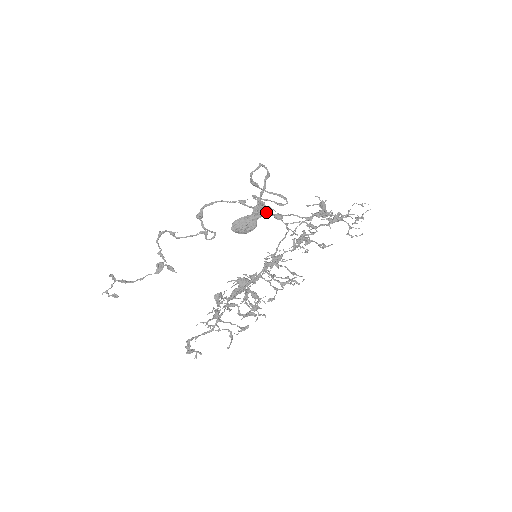
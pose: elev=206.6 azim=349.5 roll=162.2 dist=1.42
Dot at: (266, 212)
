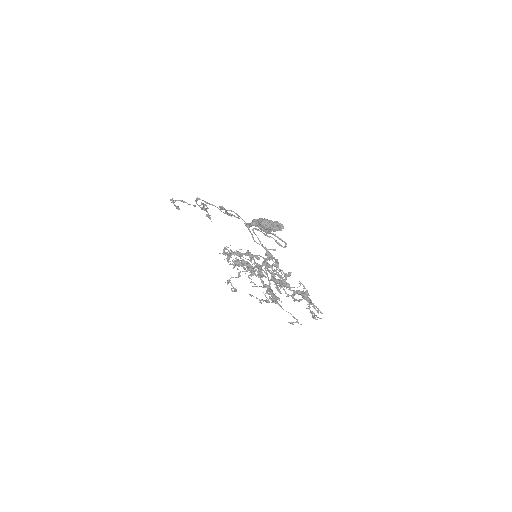
Dot at: (281, 230)
